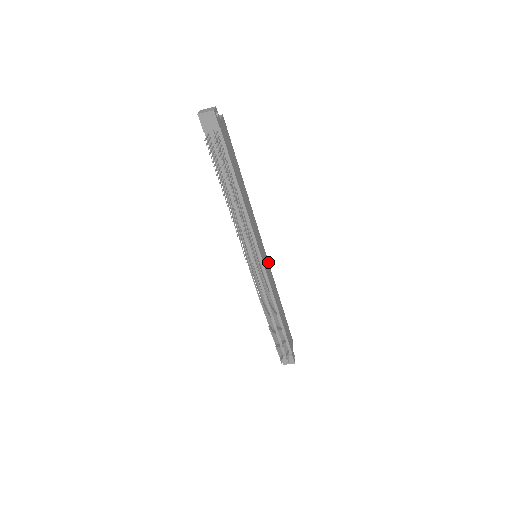
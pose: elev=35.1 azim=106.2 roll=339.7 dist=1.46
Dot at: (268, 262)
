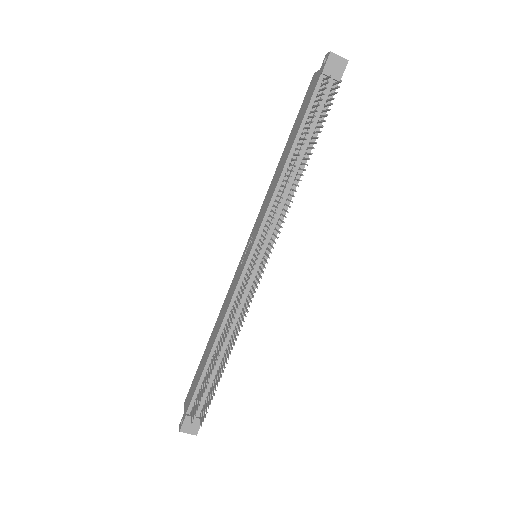
Dot at: occluded
